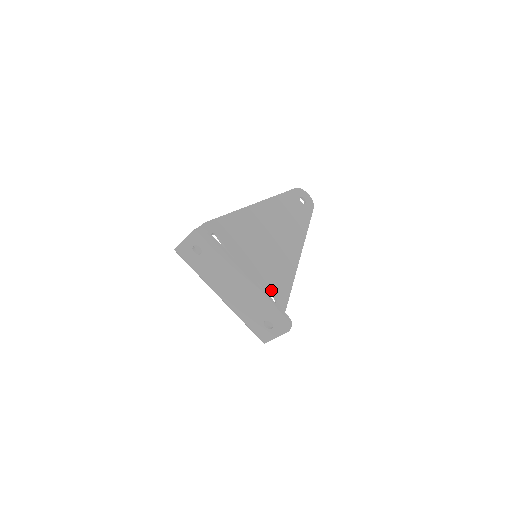
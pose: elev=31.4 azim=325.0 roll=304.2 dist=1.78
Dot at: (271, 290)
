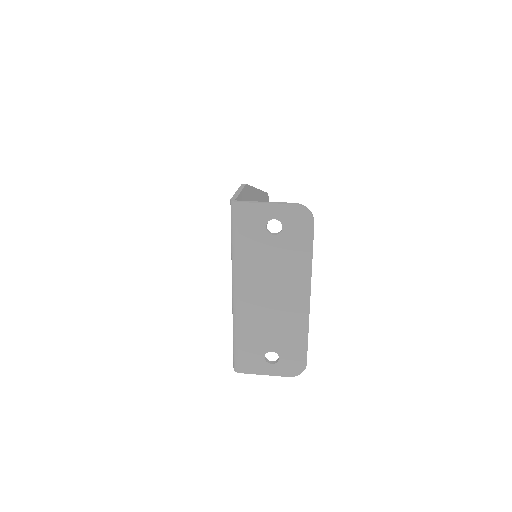
Dot at: occluded
